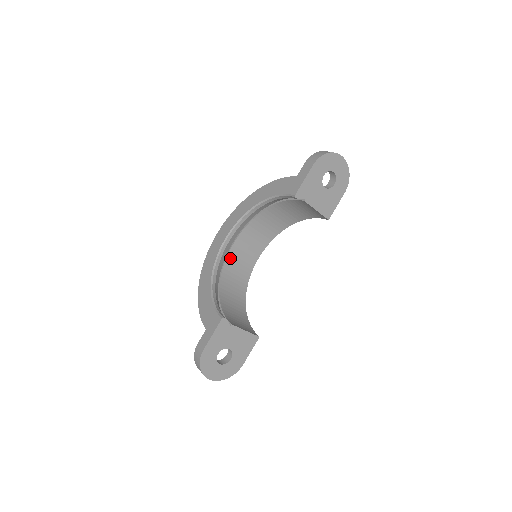
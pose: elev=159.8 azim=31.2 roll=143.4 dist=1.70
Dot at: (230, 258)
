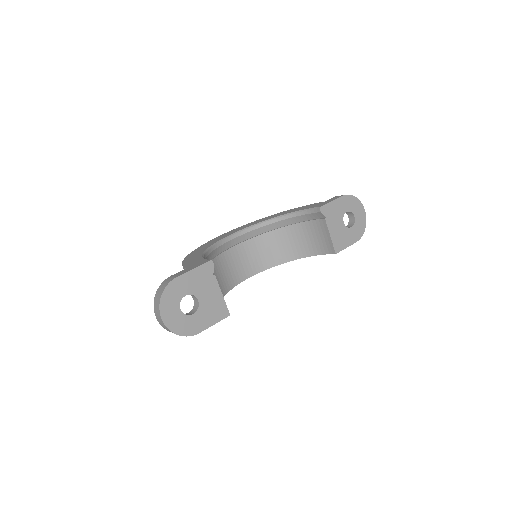
Dot at: (227, 255)
